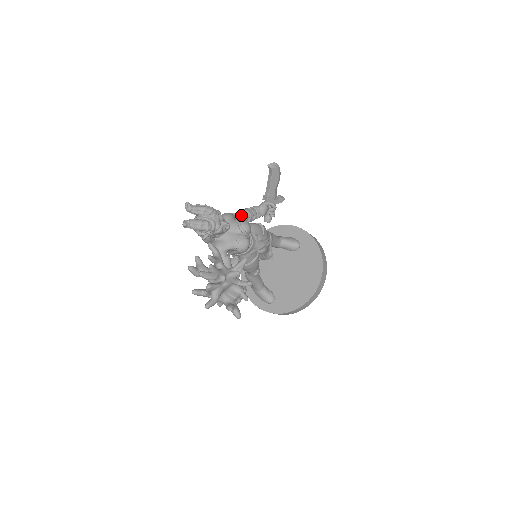
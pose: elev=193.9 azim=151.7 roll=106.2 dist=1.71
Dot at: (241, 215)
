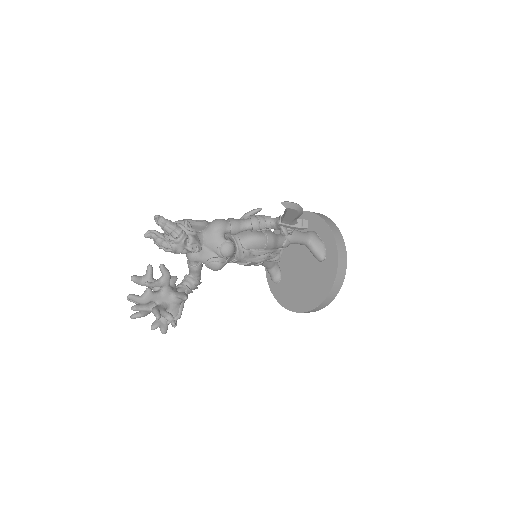
Dot at: (240, 227)
